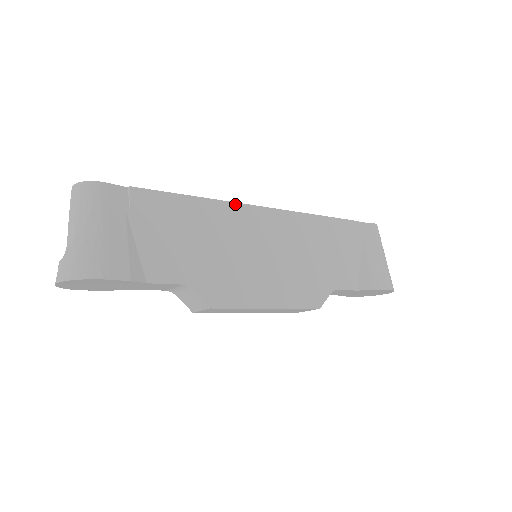
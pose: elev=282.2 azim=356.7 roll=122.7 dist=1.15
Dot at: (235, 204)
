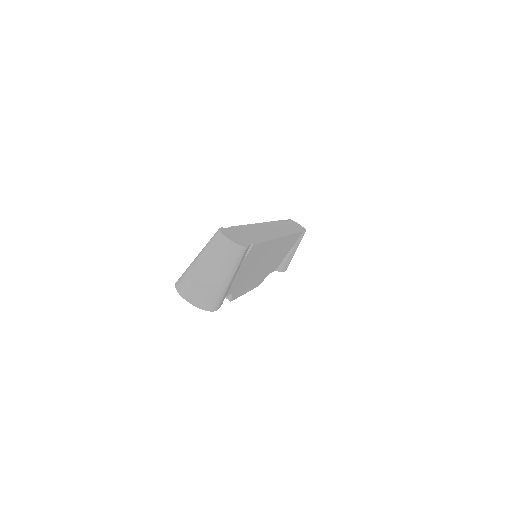
Dot at: (277, 239)
